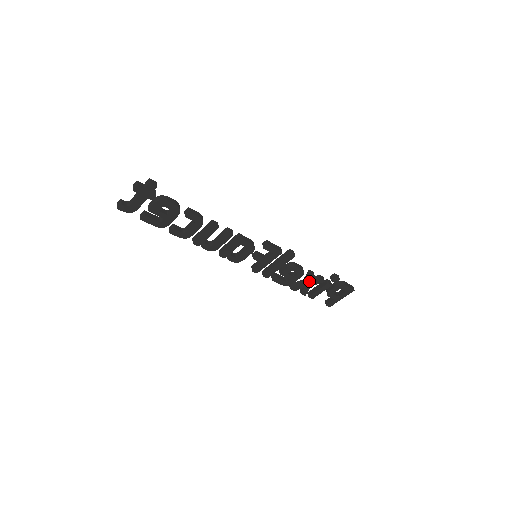
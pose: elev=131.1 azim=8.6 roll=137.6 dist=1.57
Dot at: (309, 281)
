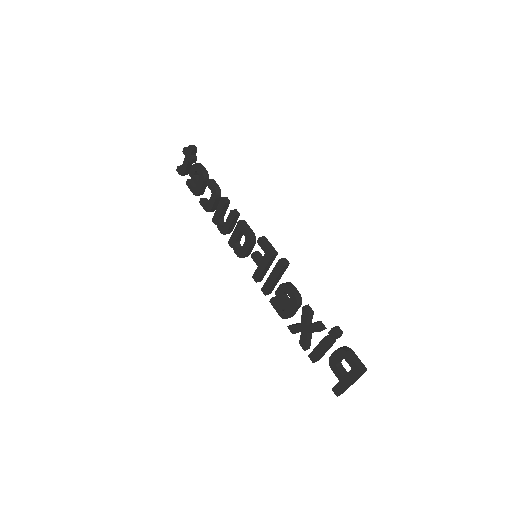
Dot at: (304, 321)
